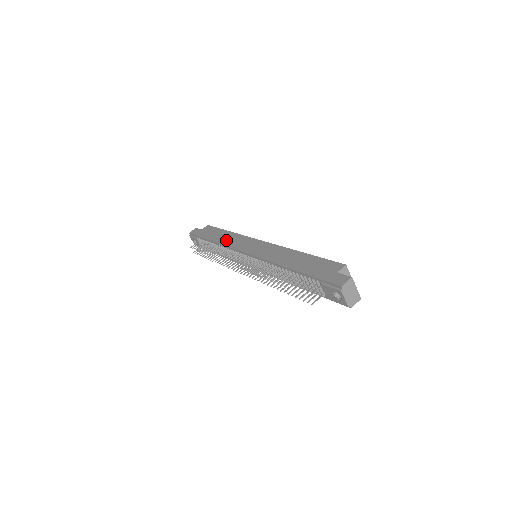
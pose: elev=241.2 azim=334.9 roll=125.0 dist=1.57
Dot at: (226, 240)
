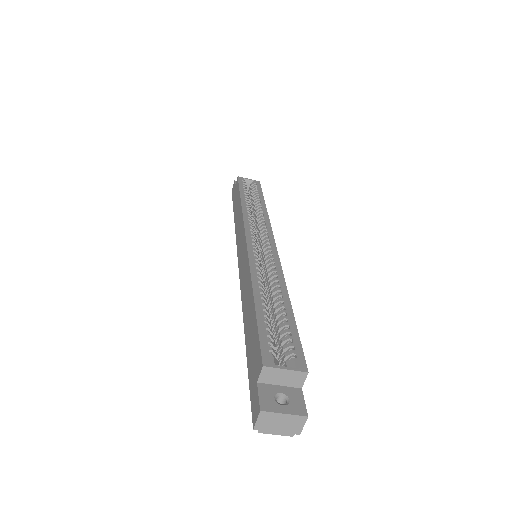
Dot at: (237, 223)
